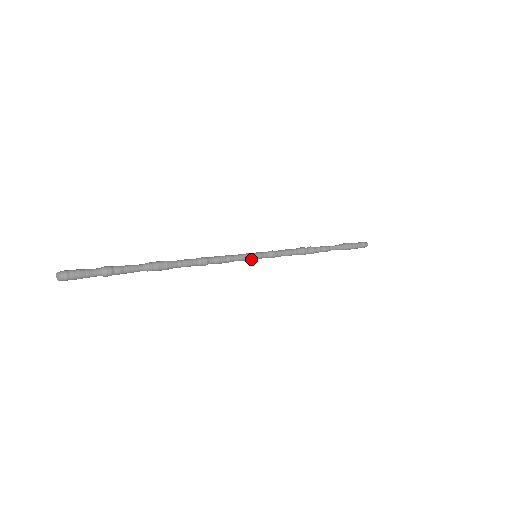
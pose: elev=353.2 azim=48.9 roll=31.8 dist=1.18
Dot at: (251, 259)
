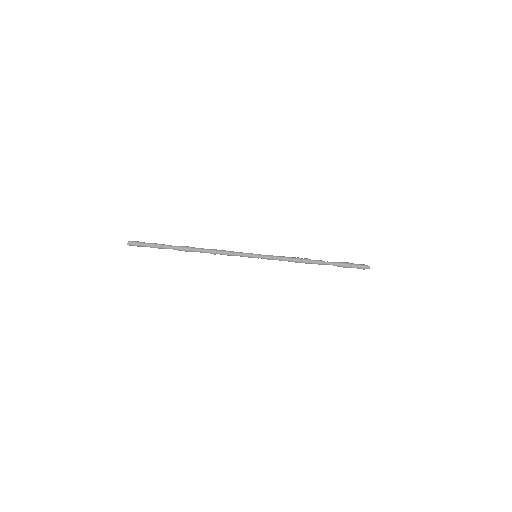
Dot at: (251, 256)
